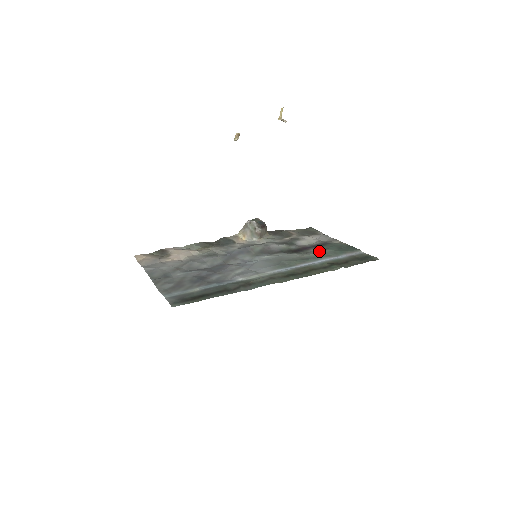
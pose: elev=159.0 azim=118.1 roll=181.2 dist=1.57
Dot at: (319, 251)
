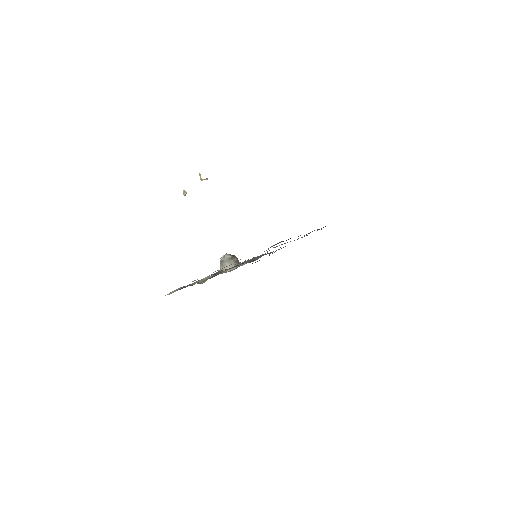
Dot at: occluded
